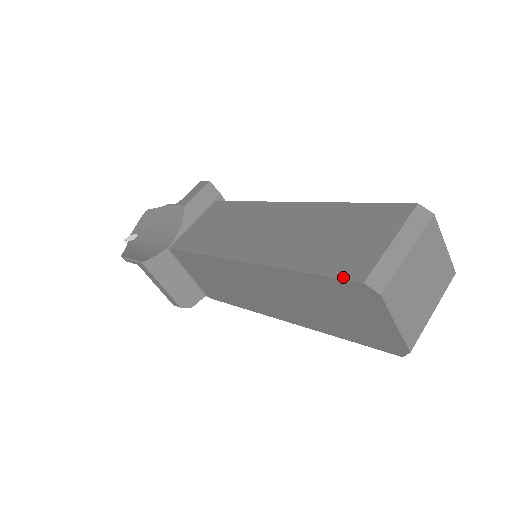
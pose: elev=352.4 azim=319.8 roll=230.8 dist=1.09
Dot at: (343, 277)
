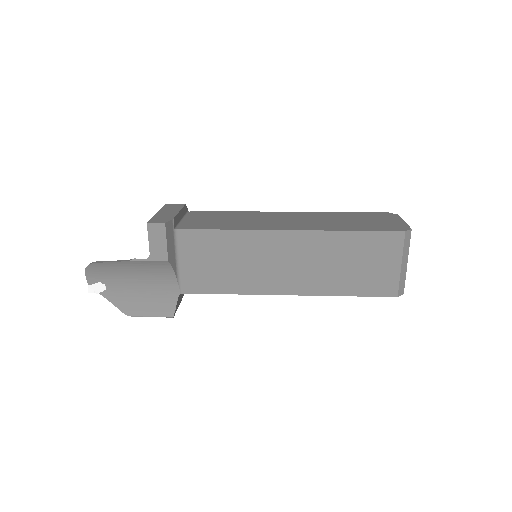
Dot at: (382, 296)
